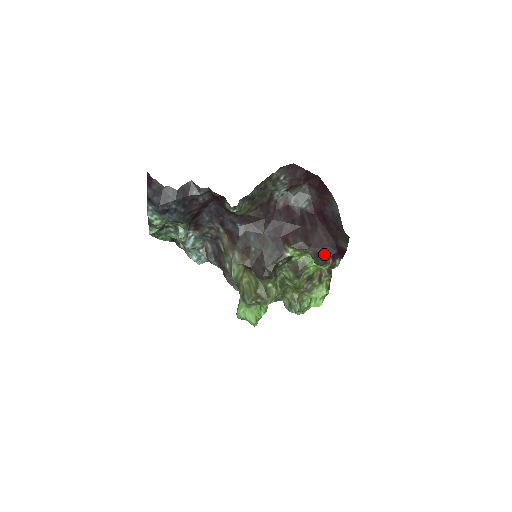
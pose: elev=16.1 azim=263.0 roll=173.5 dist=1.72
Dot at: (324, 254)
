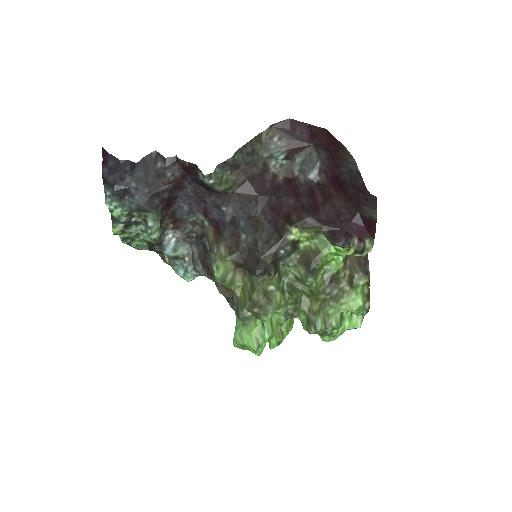
Dot at: (344, 231)
